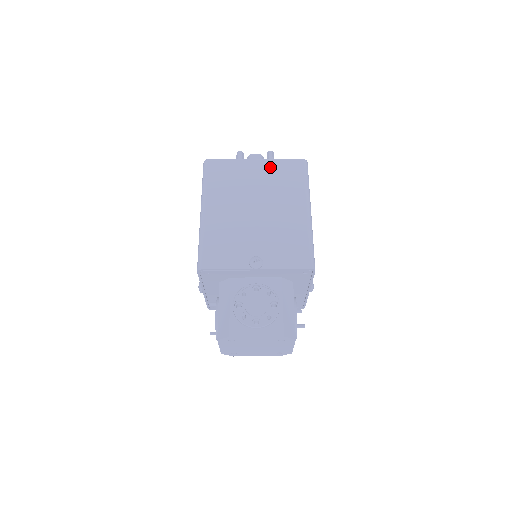
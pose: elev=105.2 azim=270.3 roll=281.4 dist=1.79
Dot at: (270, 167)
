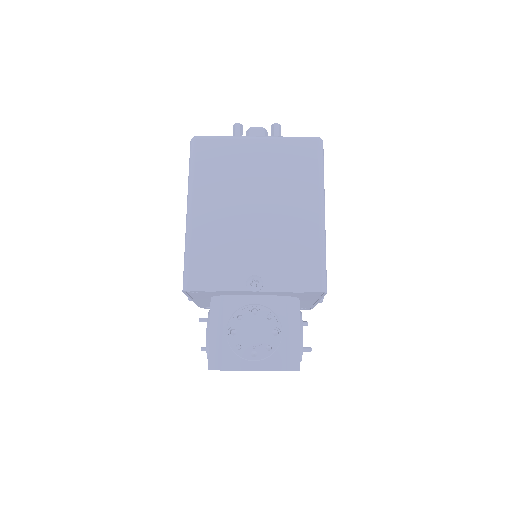
Dot at: (275, 149)
